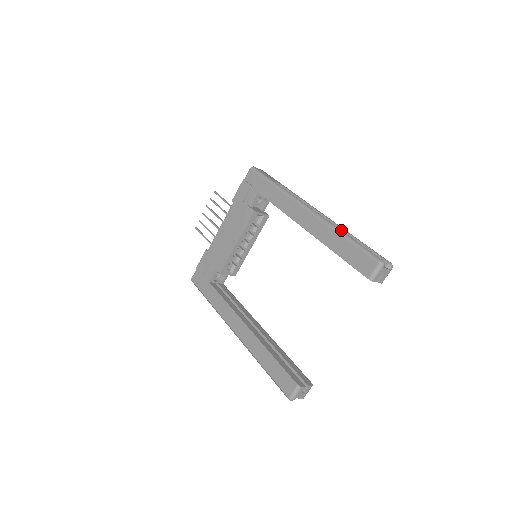
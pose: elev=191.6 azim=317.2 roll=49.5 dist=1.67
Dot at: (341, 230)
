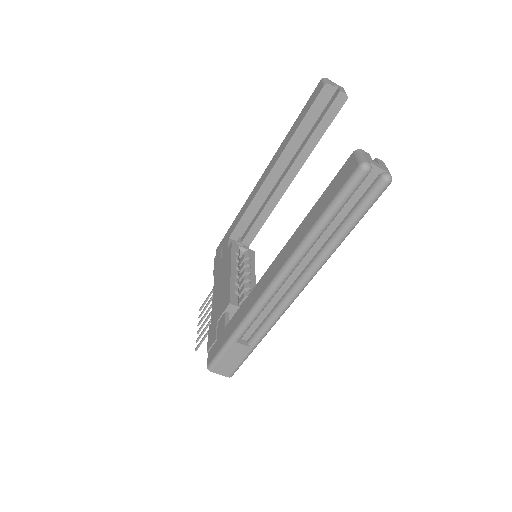
Dot at: occluded
